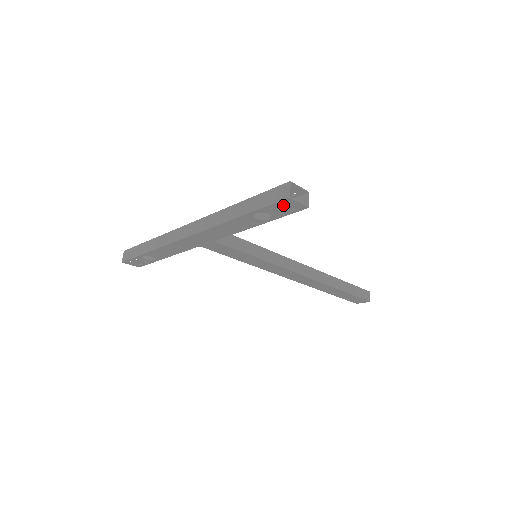
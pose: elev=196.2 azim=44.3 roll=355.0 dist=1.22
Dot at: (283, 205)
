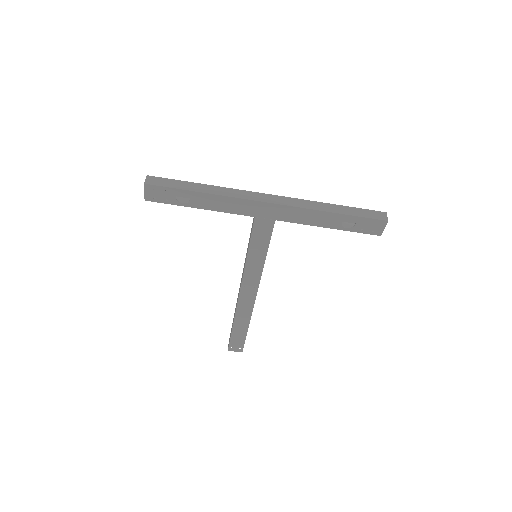
Dot at: (375, 224)
